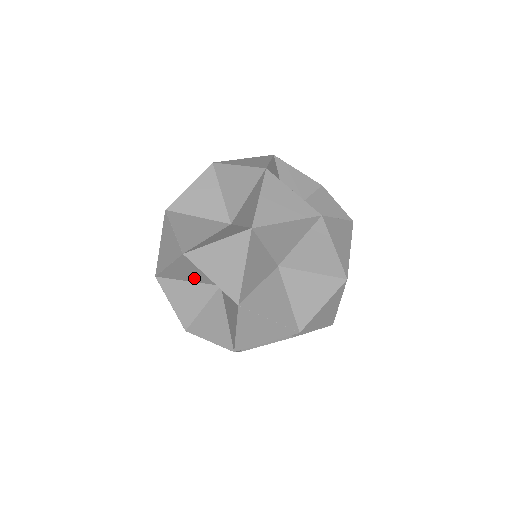
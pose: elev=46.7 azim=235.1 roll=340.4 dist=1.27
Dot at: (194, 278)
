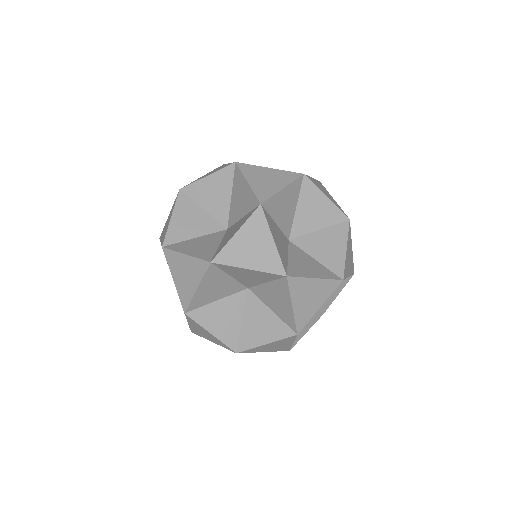
Dot at: occluded
